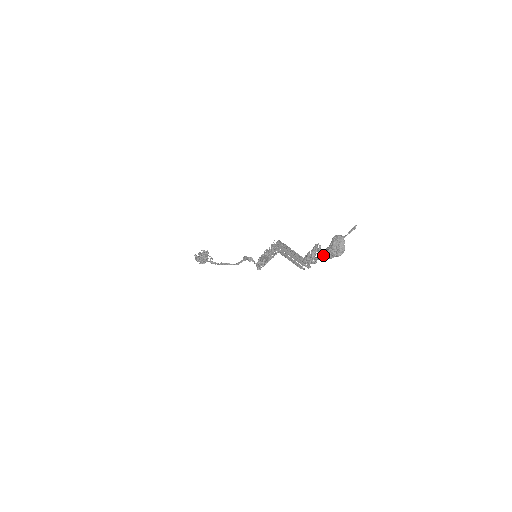
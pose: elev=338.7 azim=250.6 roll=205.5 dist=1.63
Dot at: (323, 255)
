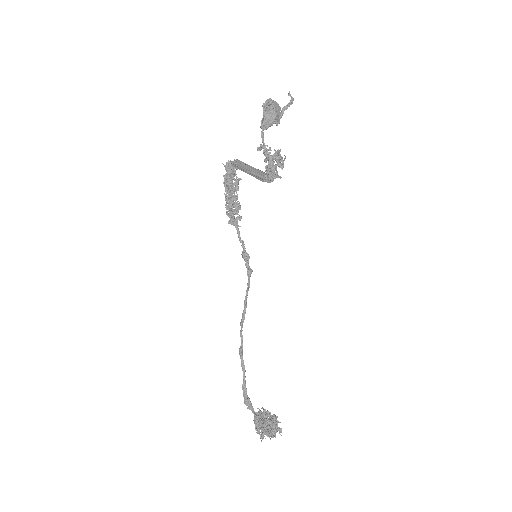
Dot at: (261, 128)
